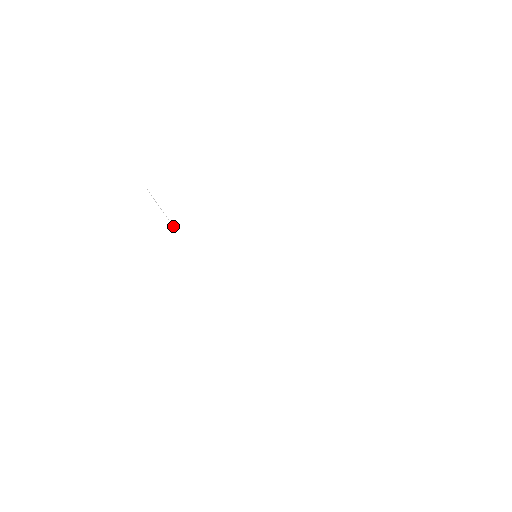
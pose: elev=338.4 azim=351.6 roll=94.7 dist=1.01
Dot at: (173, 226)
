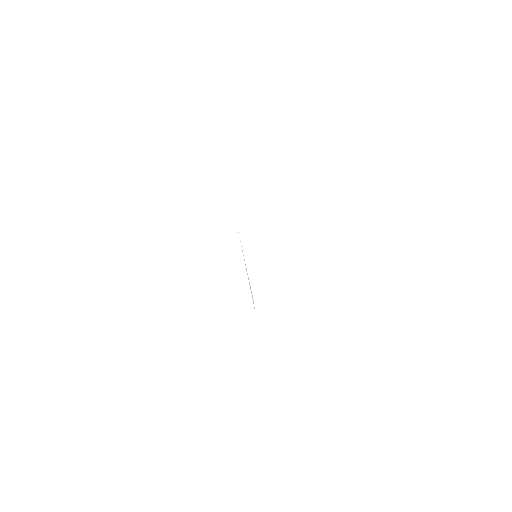
Dot at: occluded
